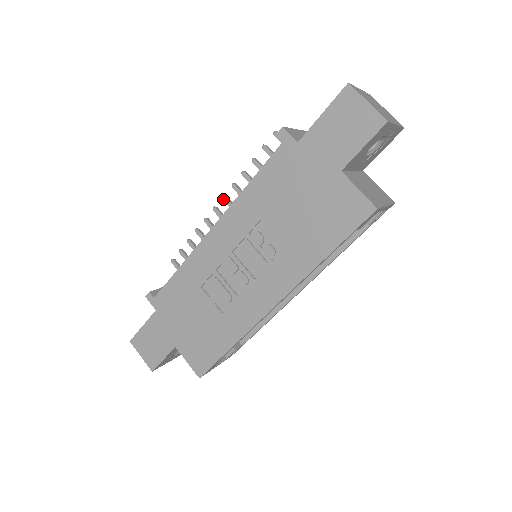
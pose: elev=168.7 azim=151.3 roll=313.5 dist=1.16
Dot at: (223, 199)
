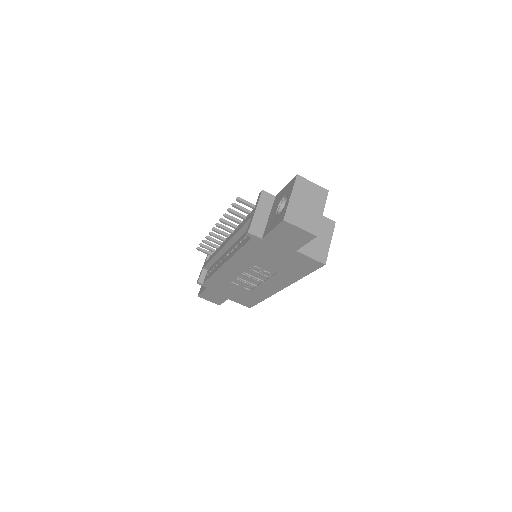
Dot at: occluded
